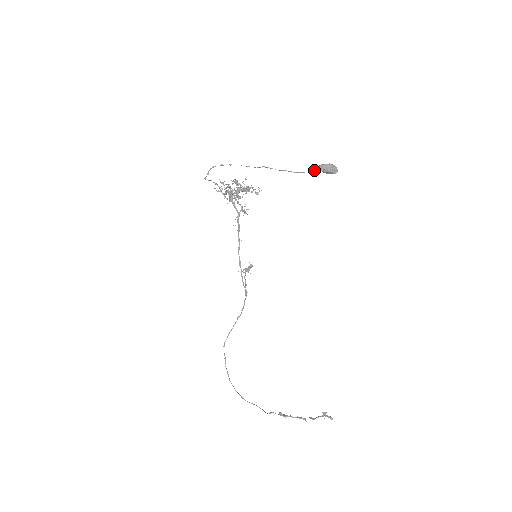
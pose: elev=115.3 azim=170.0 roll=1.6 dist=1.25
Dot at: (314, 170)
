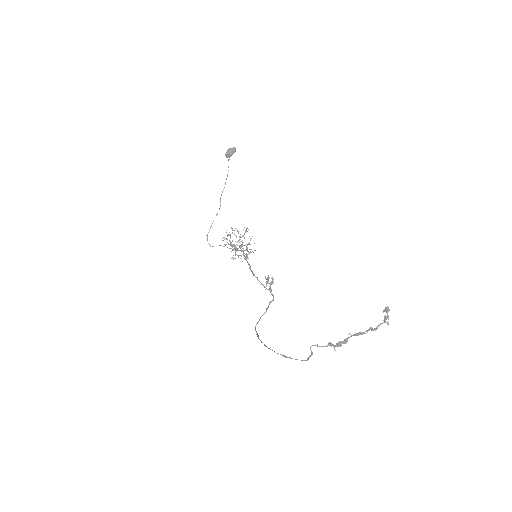
Dot at: occluded
